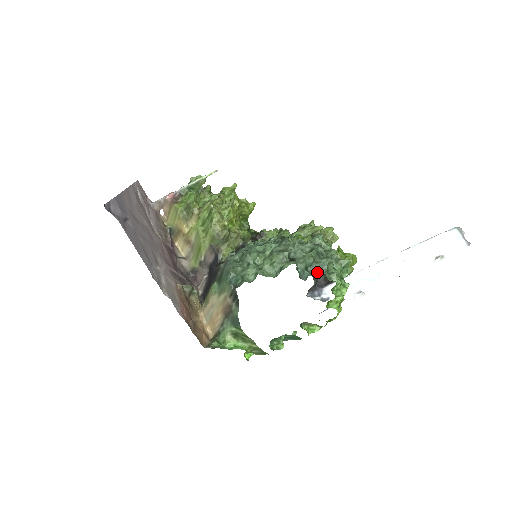
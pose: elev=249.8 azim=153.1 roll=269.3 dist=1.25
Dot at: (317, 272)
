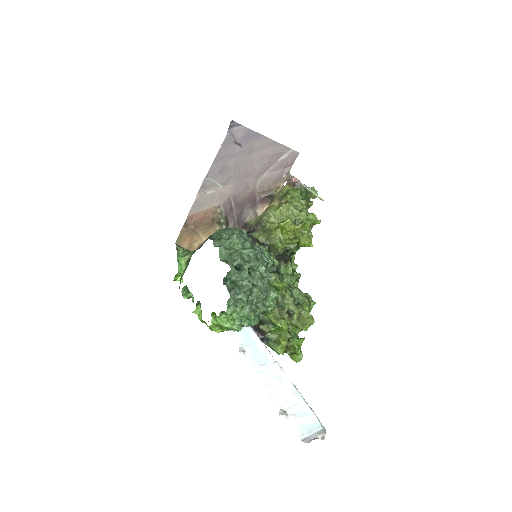
Dot at: (231, 291)
